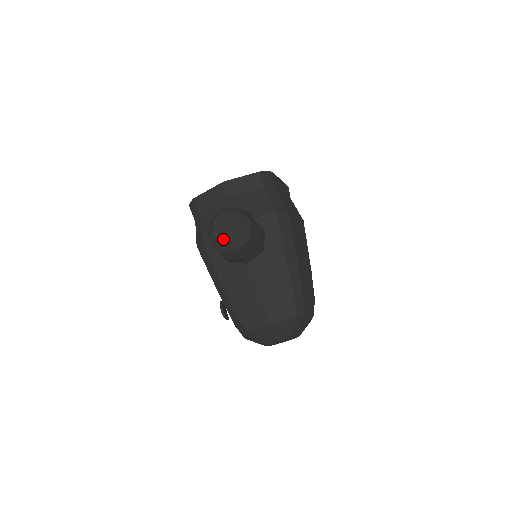
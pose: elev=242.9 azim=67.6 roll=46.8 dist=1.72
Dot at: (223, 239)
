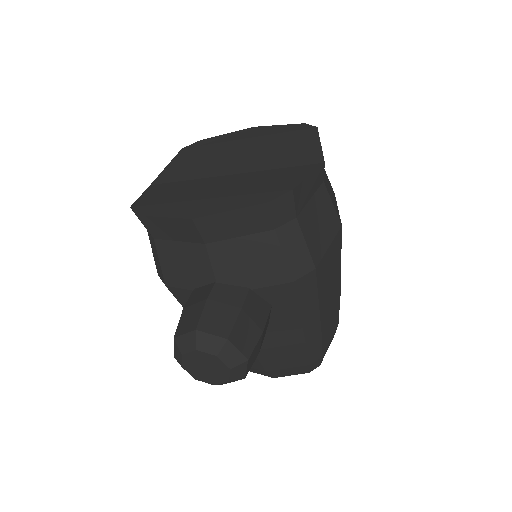
Dot at: (201, 379)
